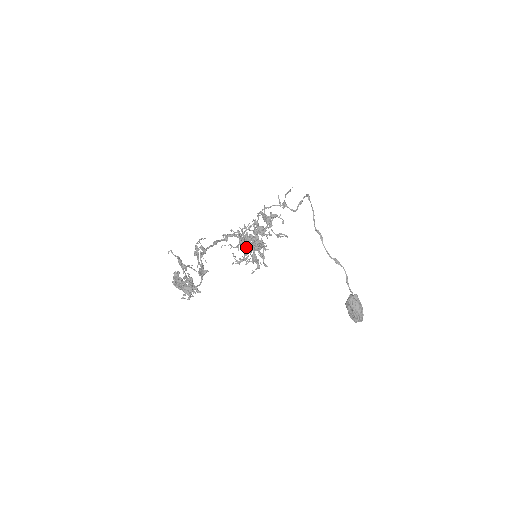
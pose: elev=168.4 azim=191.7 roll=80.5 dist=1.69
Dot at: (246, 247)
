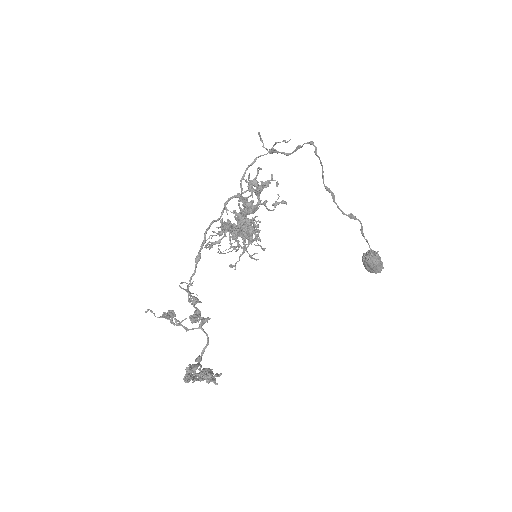
Dot at: occluded
